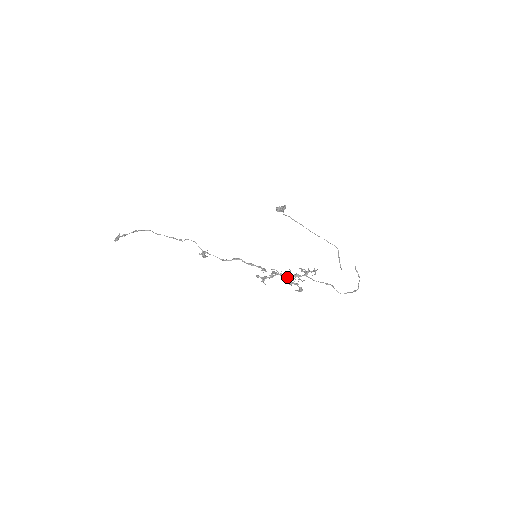
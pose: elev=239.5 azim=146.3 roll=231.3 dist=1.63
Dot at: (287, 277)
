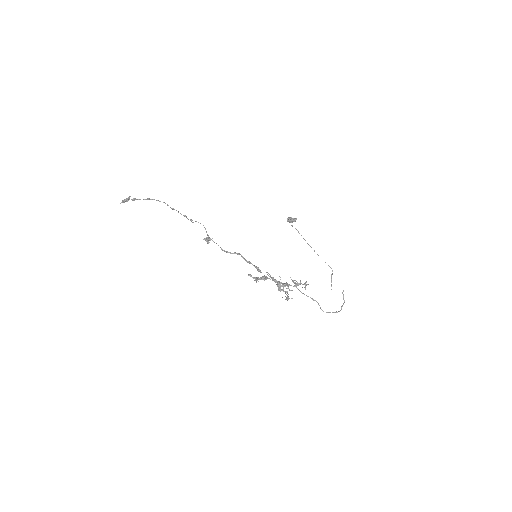
Dot at: (279, 283)
